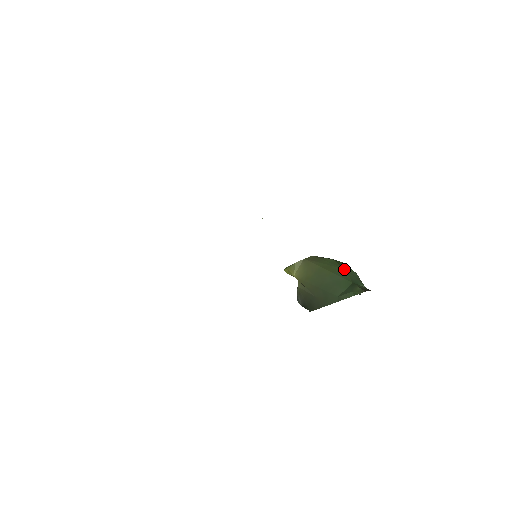
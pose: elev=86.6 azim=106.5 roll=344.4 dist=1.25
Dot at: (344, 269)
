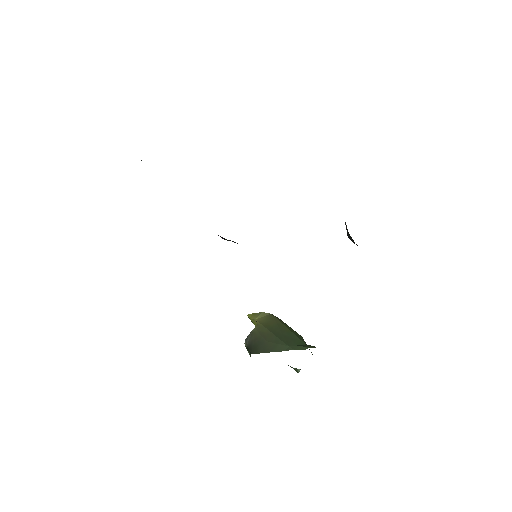
Dot at: occluded
